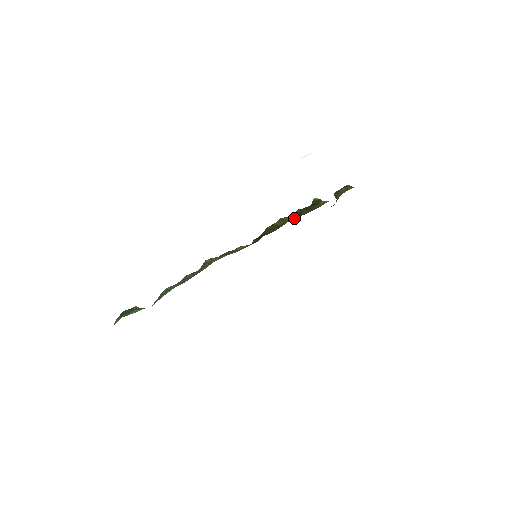
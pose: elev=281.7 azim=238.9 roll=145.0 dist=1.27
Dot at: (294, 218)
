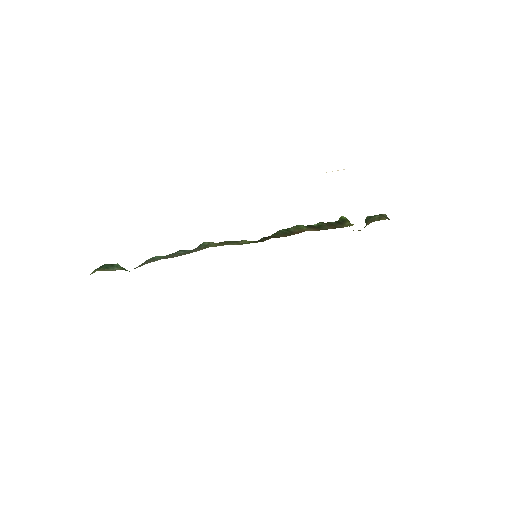
Dot at: (311, 230)
